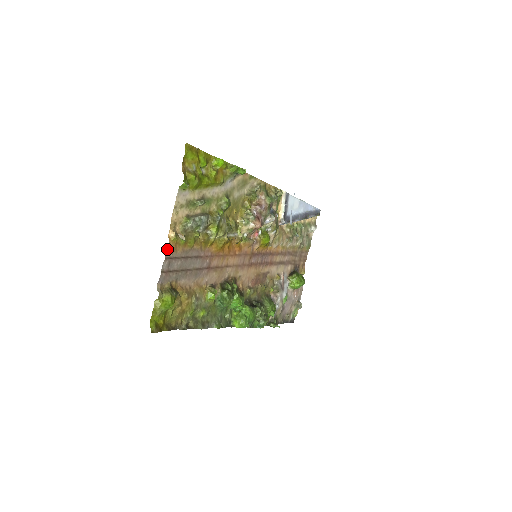
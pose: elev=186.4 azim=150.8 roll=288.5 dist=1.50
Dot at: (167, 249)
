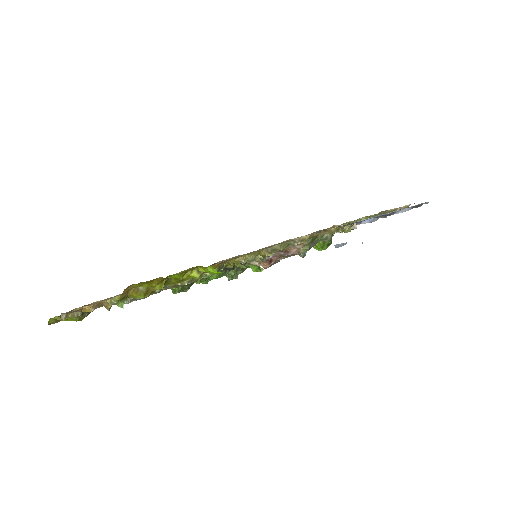
Dot at: occluded
